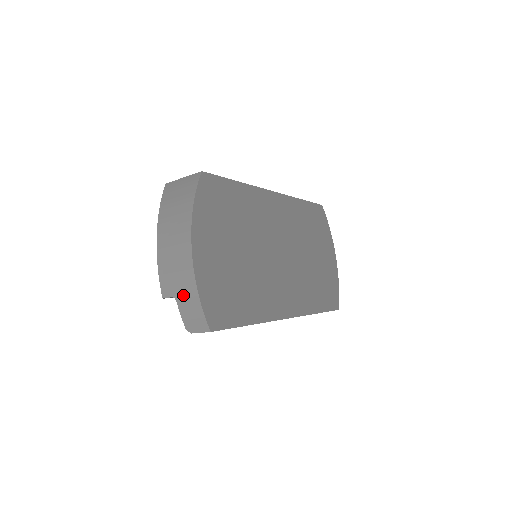
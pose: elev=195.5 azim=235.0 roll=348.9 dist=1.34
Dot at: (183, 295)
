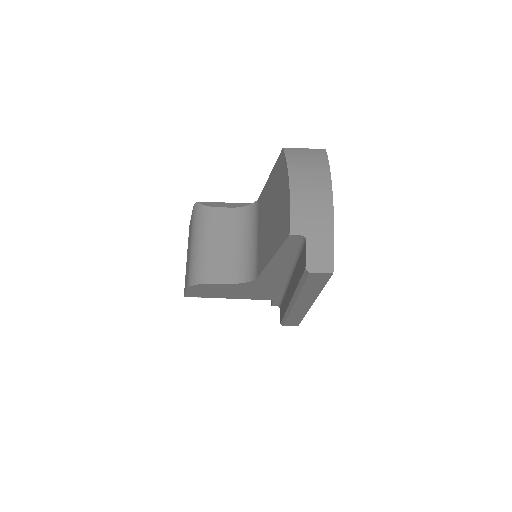
Dot at: (316, 235)
